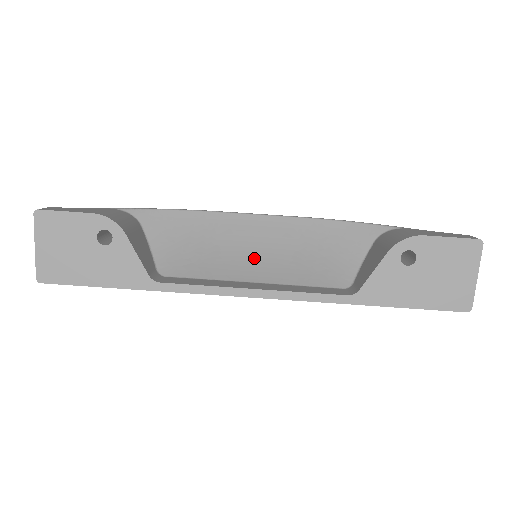
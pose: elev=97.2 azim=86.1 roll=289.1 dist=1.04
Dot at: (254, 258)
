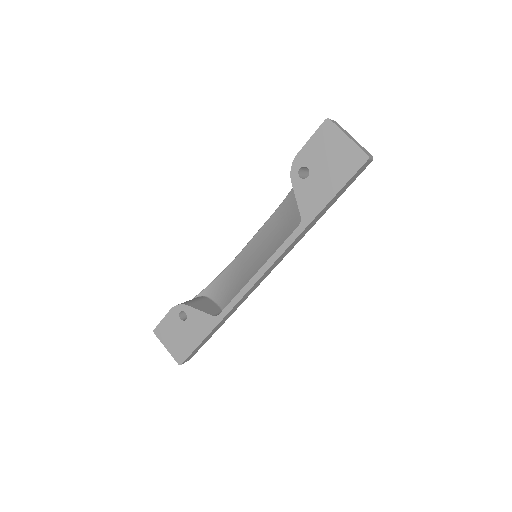
Dot at: (261, 258)
